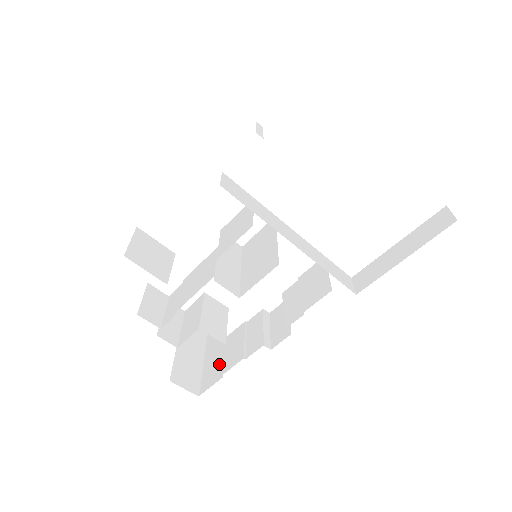
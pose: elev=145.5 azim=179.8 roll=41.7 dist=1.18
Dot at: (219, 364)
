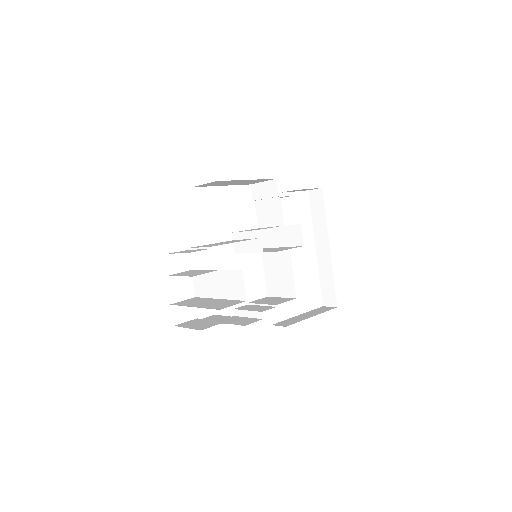
Dot at: (229, 301)
